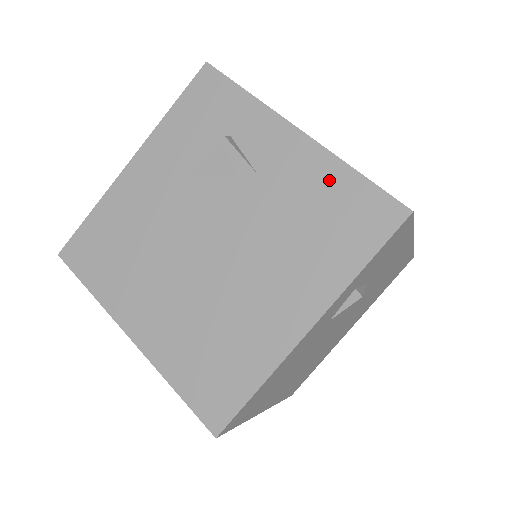
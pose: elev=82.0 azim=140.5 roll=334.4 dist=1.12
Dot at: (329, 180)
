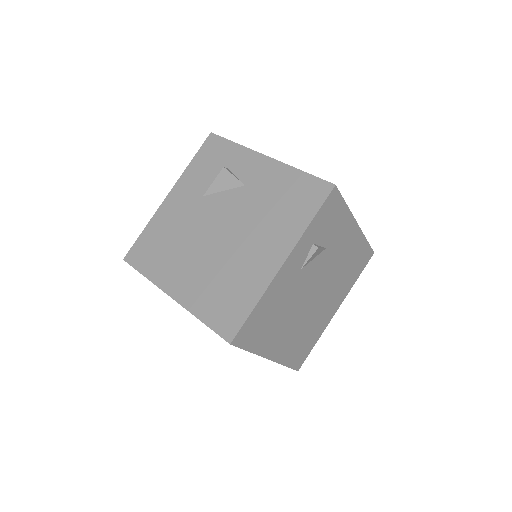
Dot at: (287, 179)
